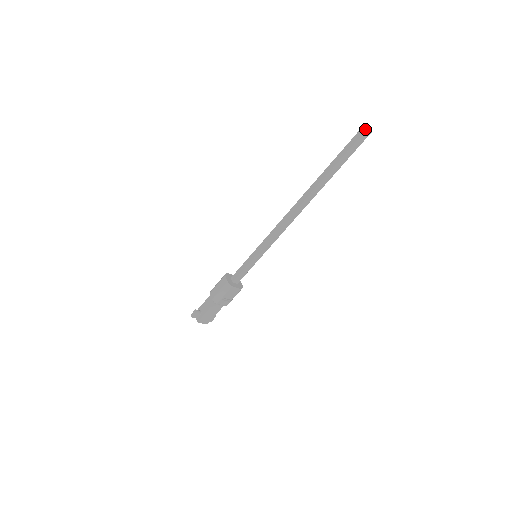
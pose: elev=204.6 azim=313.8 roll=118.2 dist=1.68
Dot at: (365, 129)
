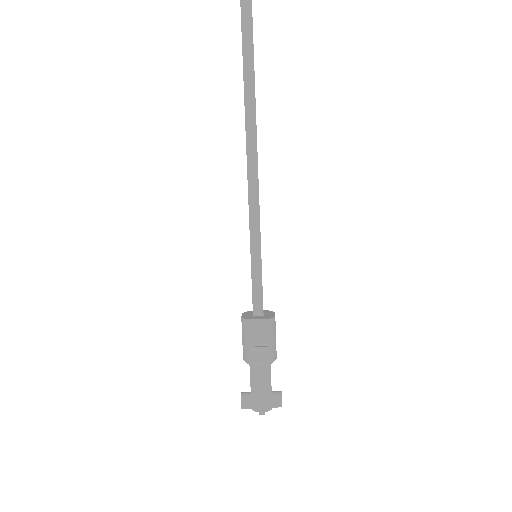
Dot at: out of frame
